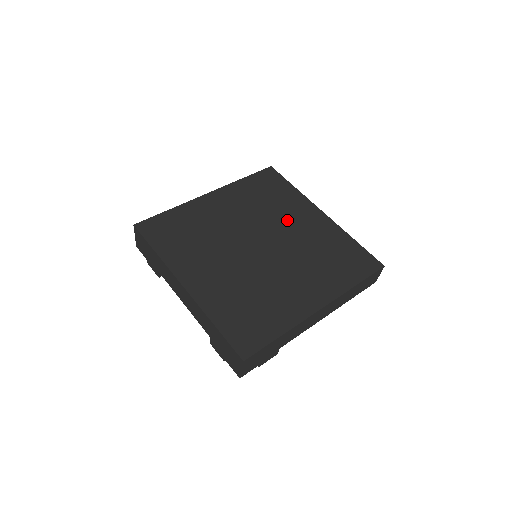
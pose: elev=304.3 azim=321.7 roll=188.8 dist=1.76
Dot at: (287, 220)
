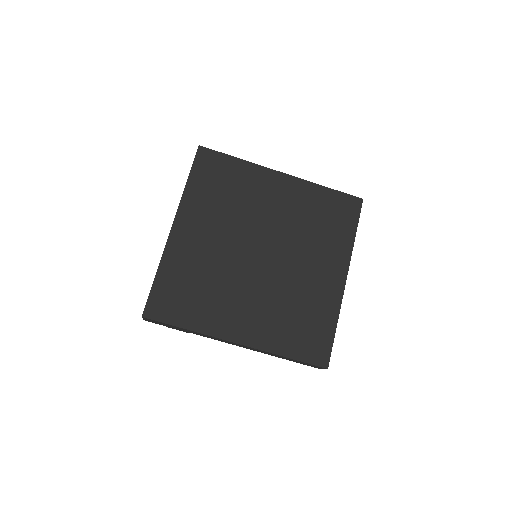
Dot at: (309, 256)
